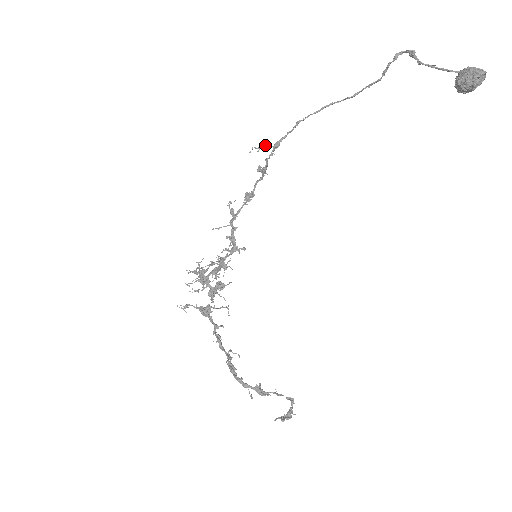
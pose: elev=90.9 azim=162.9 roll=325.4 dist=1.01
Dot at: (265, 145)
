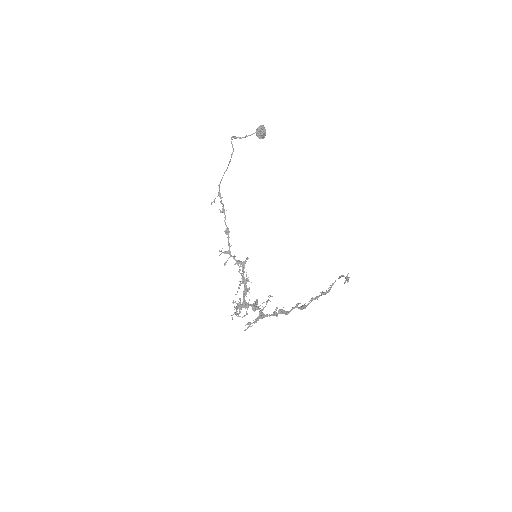
Dot at: (215, 198)
